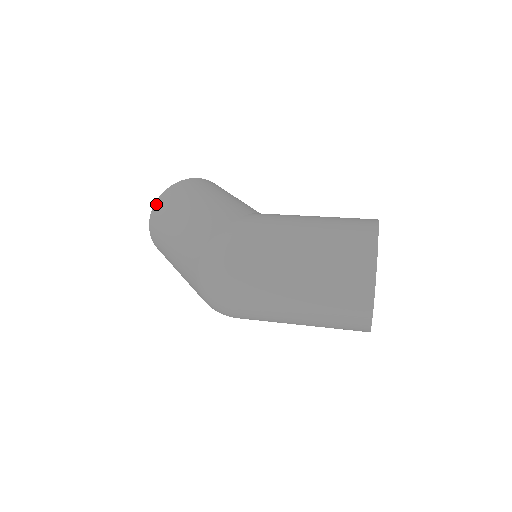
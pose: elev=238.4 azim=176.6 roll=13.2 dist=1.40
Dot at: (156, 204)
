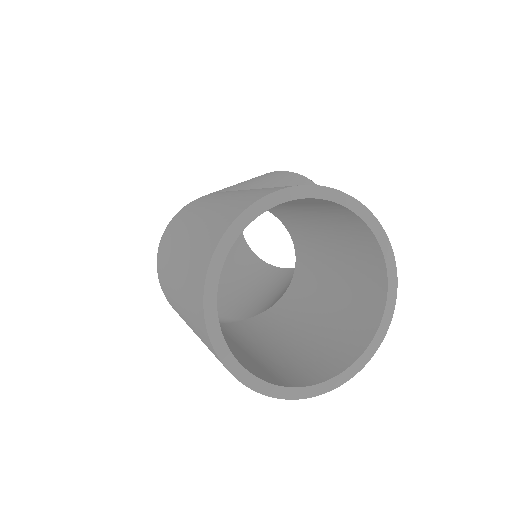
Dot at: occluded
